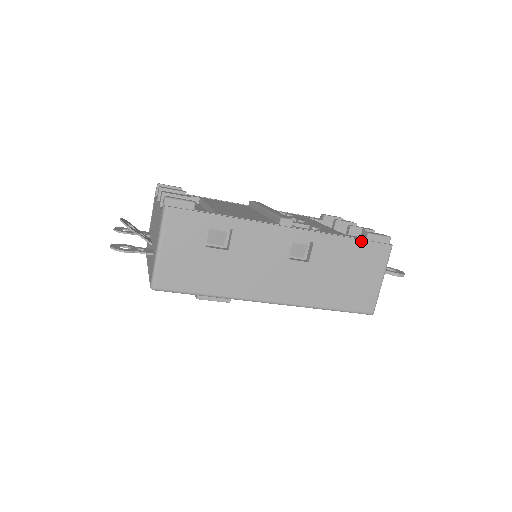
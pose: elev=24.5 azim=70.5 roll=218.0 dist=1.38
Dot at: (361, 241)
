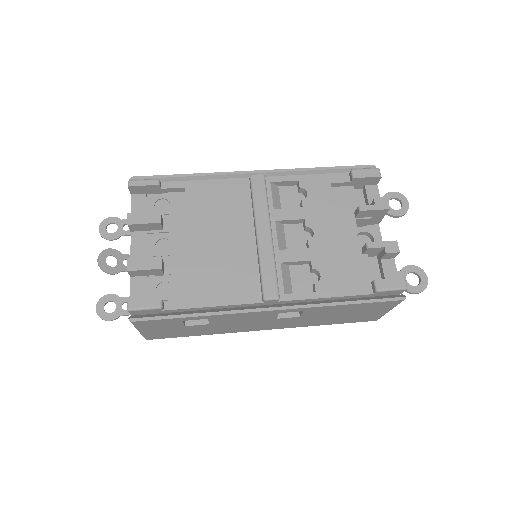
Dot at: (363, 303)
